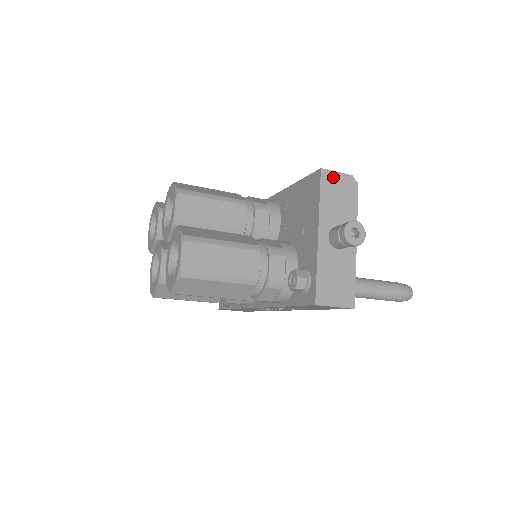
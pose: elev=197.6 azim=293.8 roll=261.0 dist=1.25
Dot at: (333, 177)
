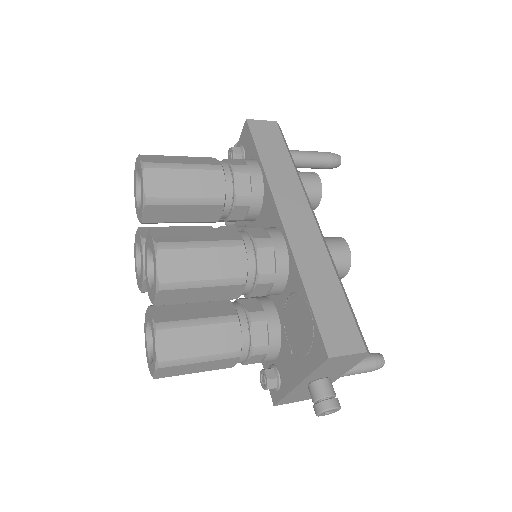
Dot at: (340, 358)
